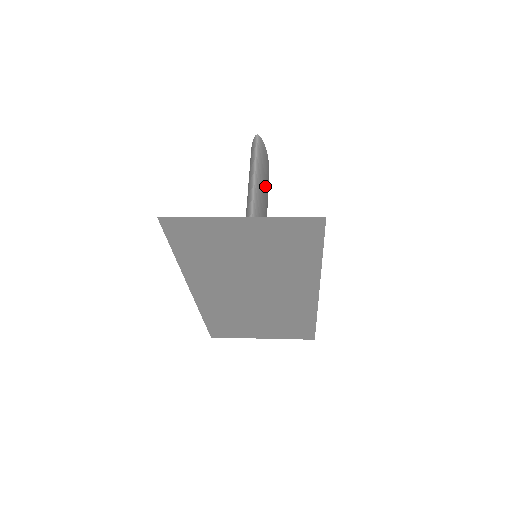
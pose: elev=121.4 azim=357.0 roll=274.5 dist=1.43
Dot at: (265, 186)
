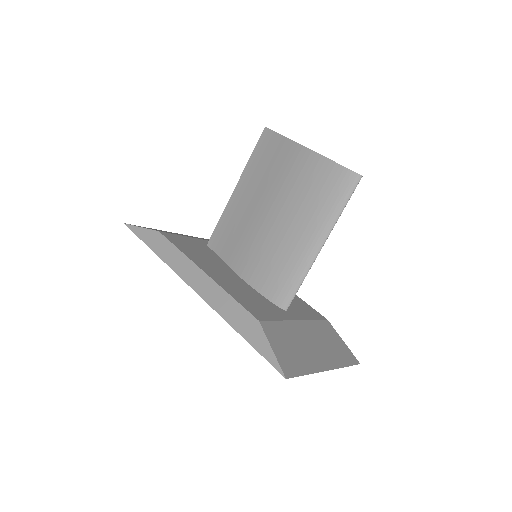
Dot at: occluded
